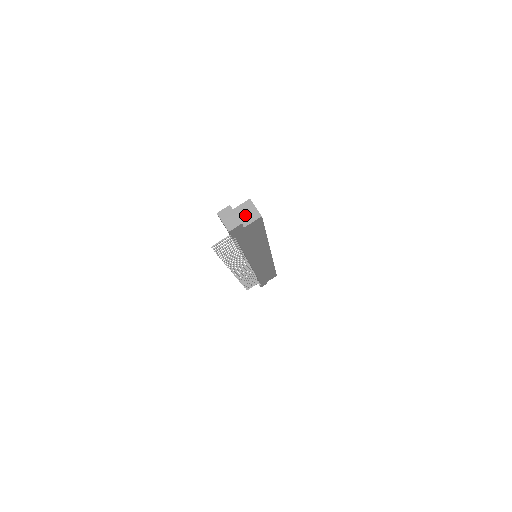
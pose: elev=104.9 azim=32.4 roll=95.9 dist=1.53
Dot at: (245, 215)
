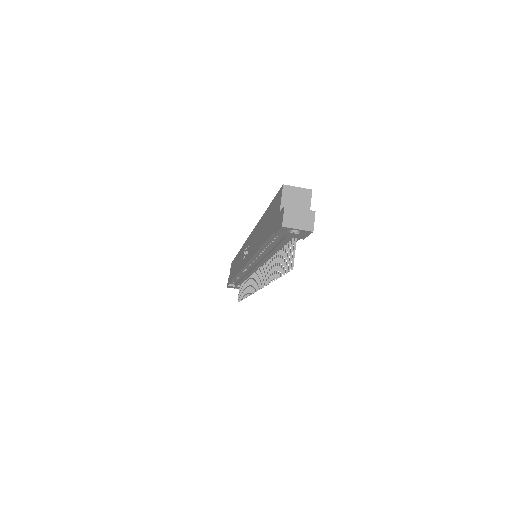
Dot at: (297, 204)
